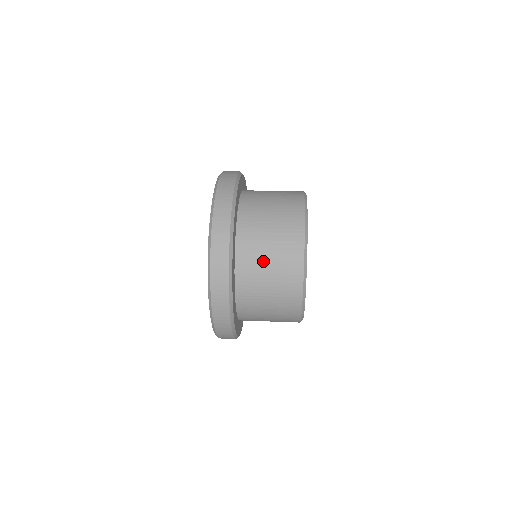
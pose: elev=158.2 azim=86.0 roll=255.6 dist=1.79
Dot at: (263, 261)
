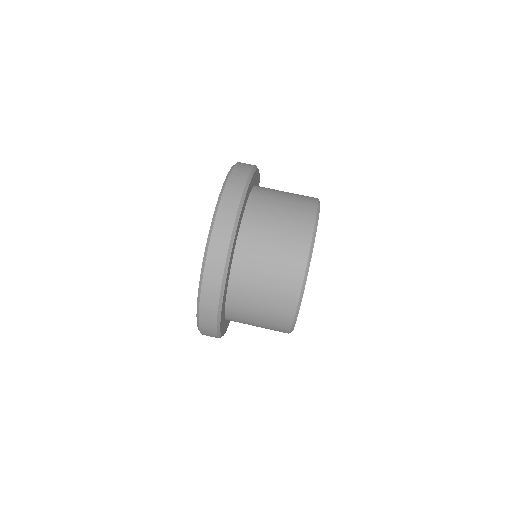
Dot at: (252, 324)
